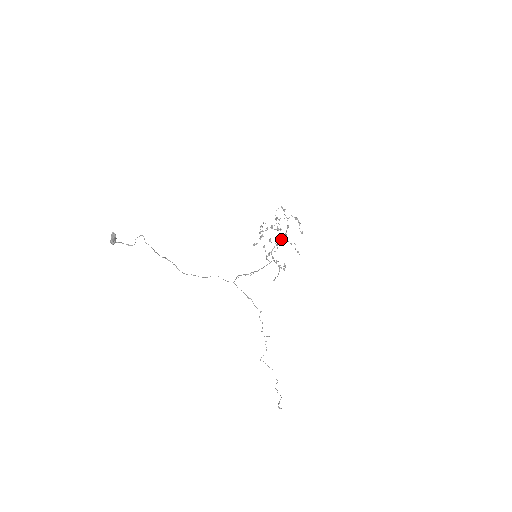
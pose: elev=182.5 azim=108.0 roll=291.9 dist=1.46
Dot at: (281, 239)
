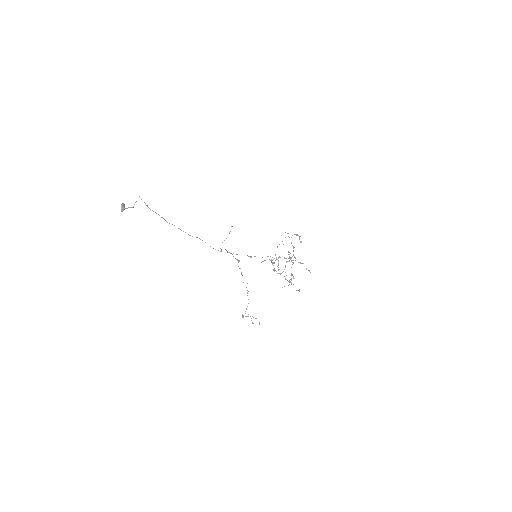
Dot at: occluded
